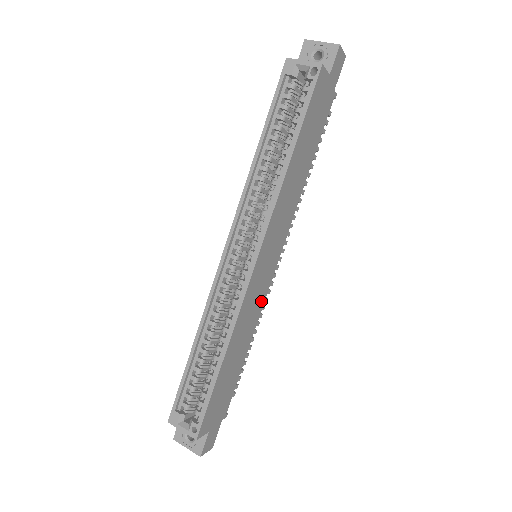
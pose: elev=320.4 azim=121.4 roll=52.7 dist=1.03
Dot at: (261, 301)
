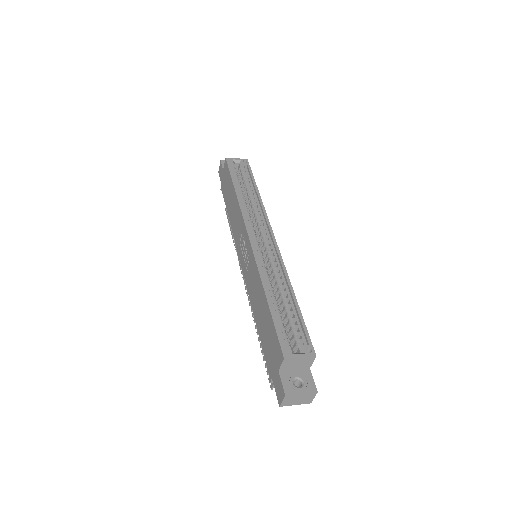
Dot at: occluded
